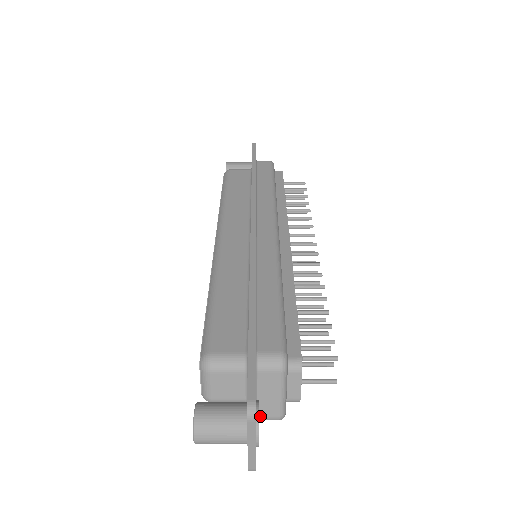
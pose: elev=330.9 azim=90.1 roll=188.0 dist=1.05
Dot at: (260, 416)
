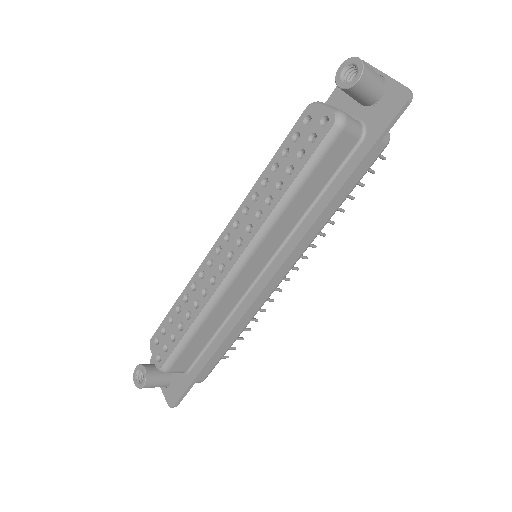
Dot at: occluded
